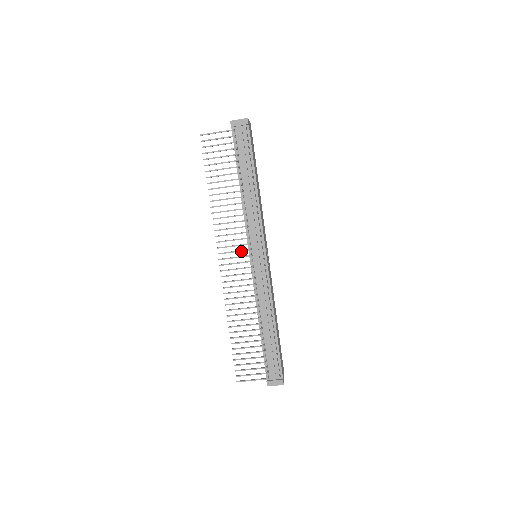
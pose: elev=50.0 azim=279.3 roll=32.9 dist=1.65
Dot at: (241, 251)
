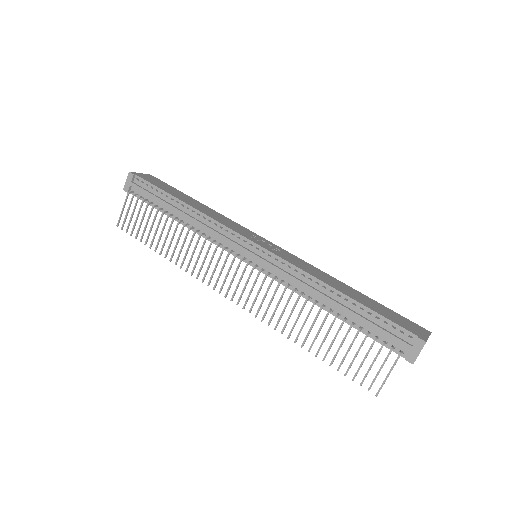
Dot at: (231, 267)
